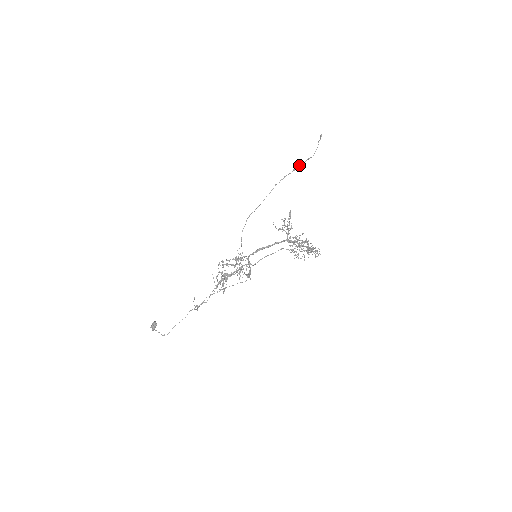
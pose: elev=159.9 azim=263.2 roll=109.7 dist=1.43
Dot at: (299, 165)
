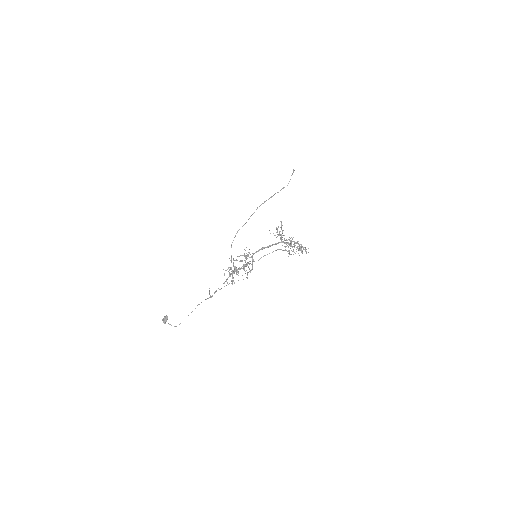
Dot at: occluded
